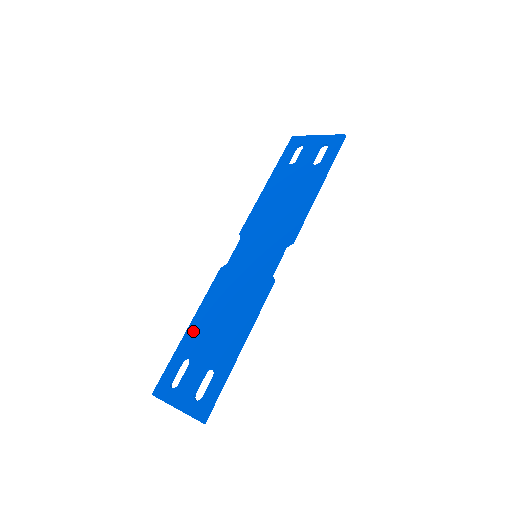
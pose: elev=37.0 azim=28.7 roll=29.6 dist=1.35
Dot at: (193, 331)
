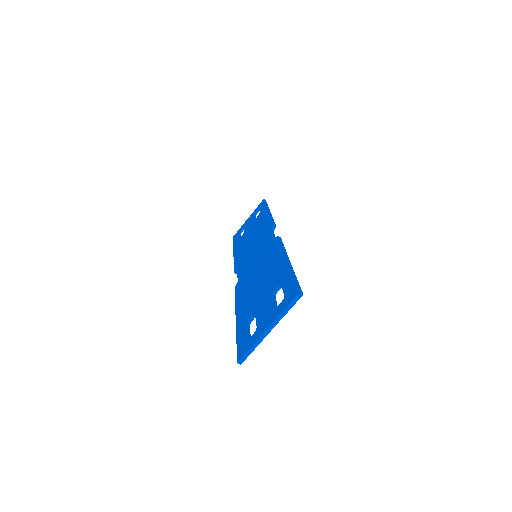
Dot at: (242, 312)
